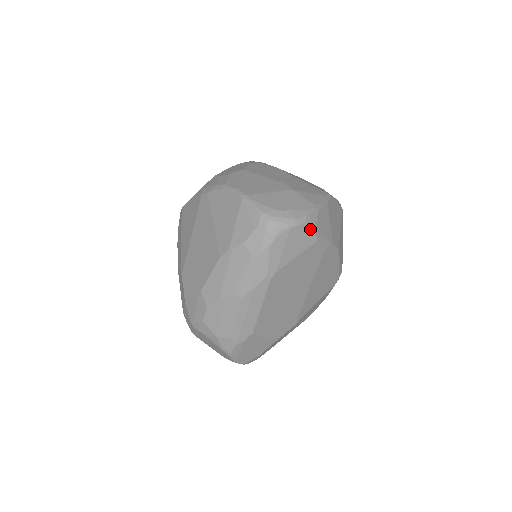
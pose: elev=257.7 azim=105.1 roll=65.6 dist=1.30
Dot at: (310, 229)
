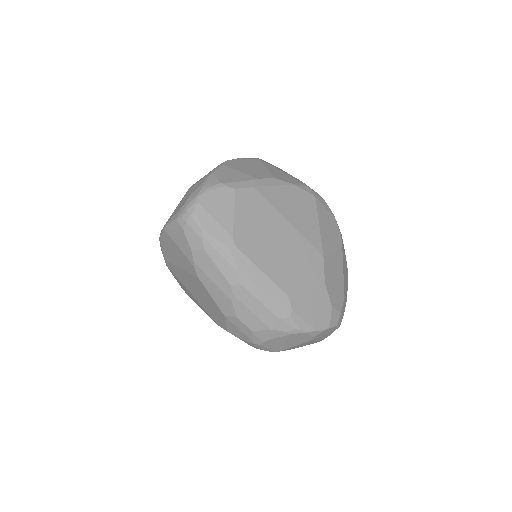
Dot at: (217, 188)
